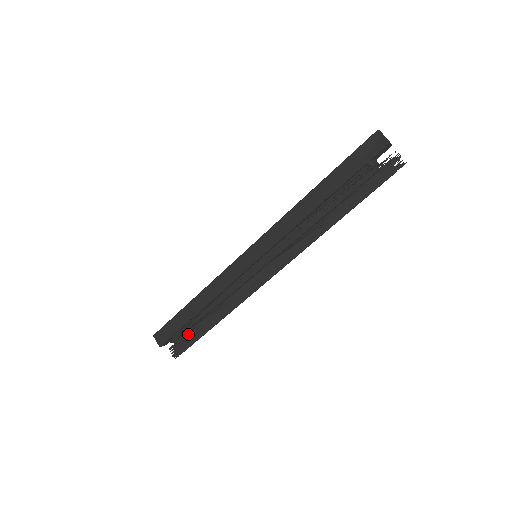
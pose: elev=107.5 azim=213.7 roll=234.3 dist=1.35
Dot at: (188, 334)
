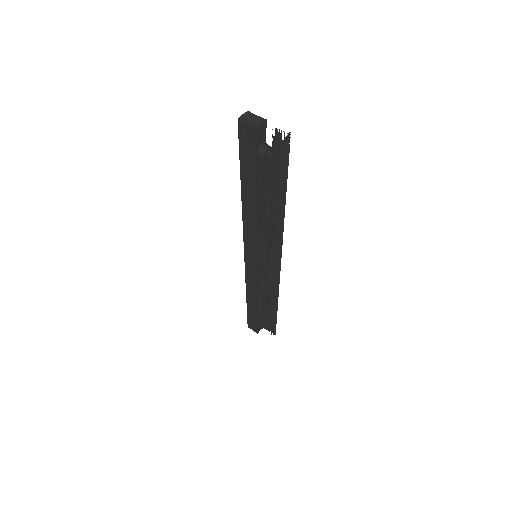
Dot at: (267, 318)
